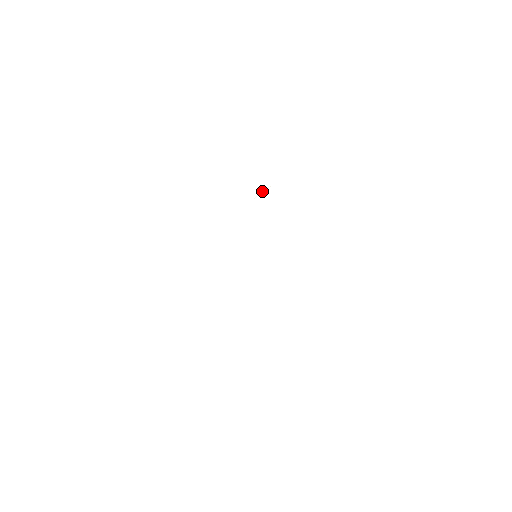
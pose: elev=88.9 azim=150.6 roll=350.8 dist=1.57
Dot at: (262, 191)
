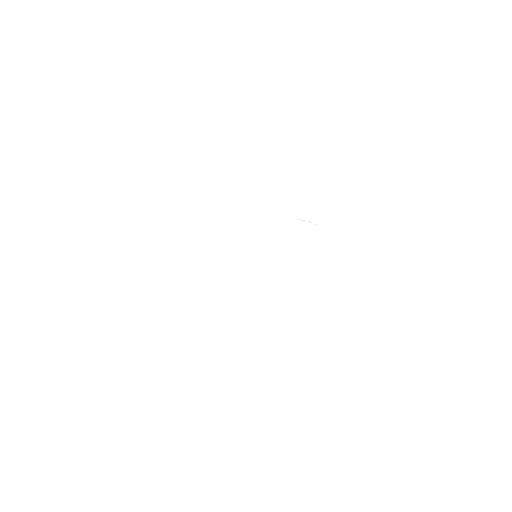
Dot at: (307, 221)
